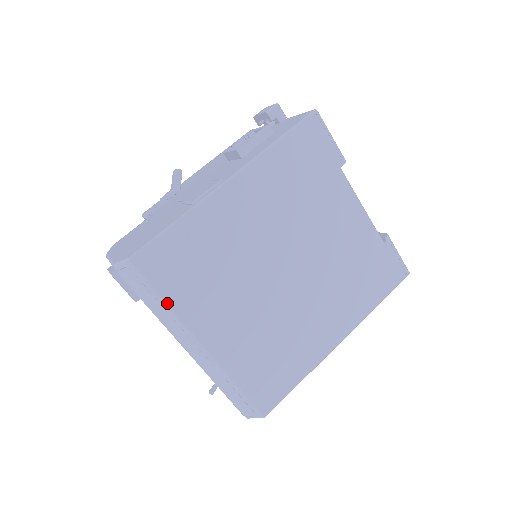
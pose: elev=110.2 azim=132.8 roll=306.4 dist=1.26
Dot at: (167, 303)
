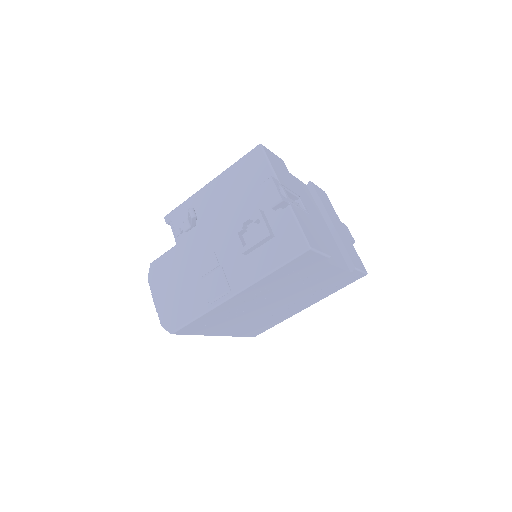
Dot at: occluded
